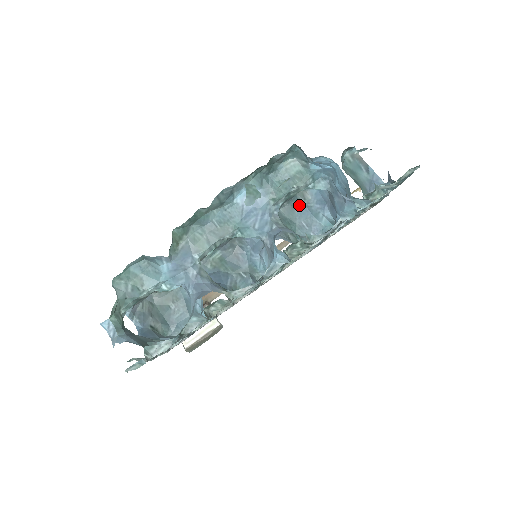
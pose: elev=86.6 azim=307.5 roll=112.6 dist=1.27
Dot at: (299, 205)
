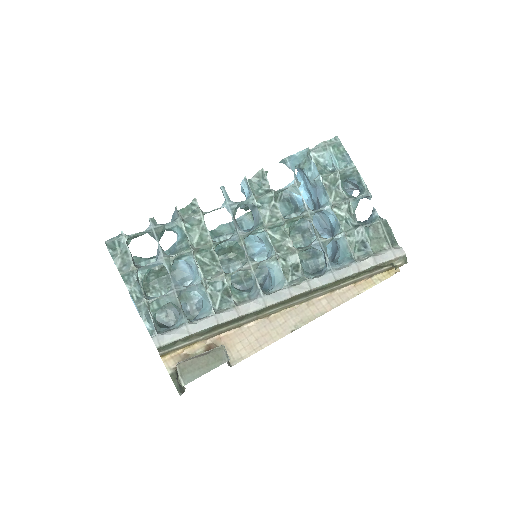
Dot at: occluded
